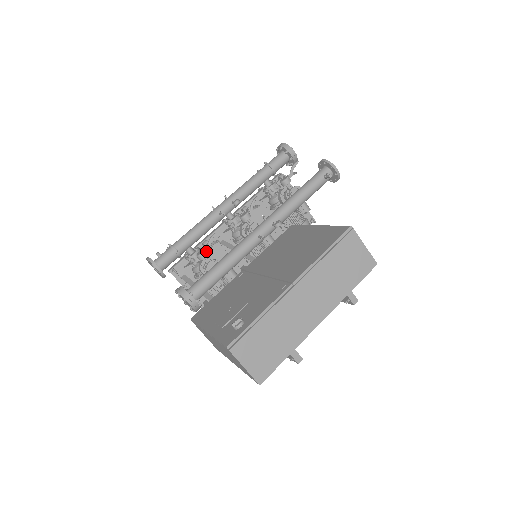
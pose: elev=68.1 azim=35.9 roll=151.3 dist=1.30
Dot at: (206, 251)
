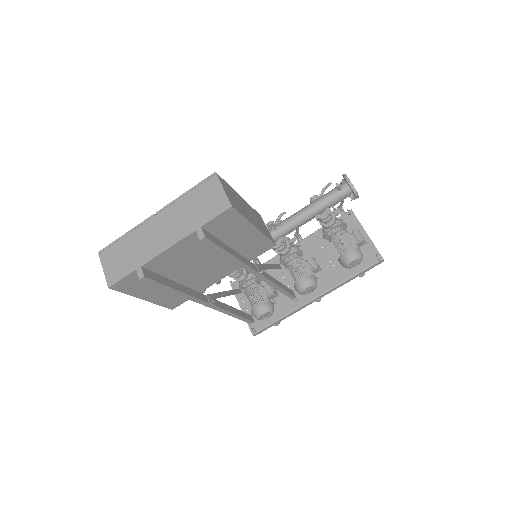
Dot at: occluded
